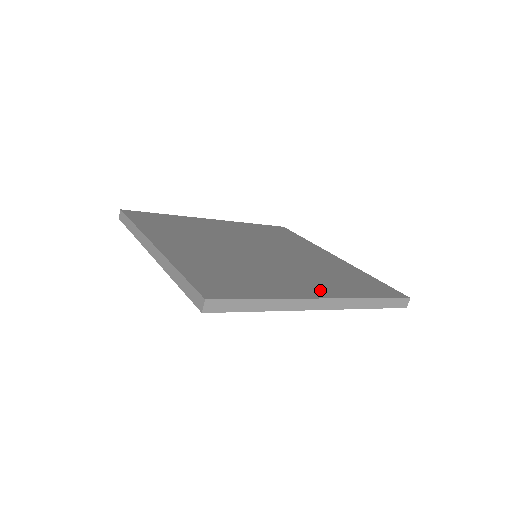
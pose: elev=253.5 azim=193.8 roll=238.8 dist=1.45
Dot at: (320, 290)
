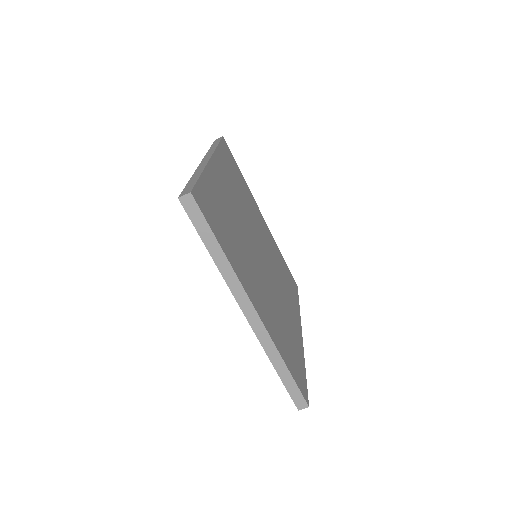
Dot at: (297, 320)
